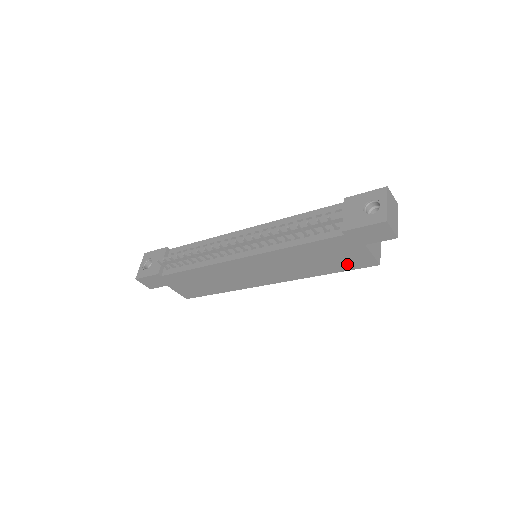
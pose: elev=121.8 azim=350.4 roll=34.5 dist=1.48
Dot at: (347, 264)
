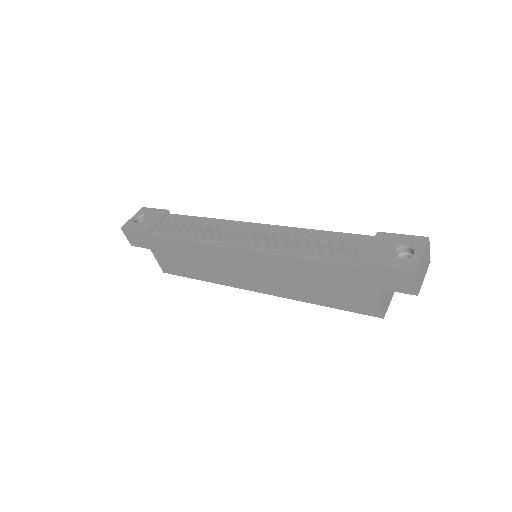
Dot at: (349, 303)
